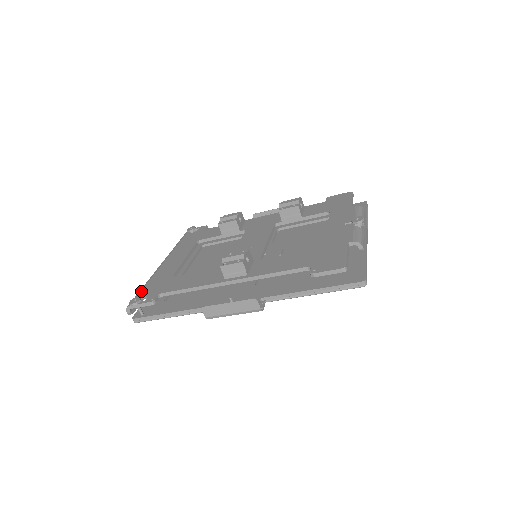
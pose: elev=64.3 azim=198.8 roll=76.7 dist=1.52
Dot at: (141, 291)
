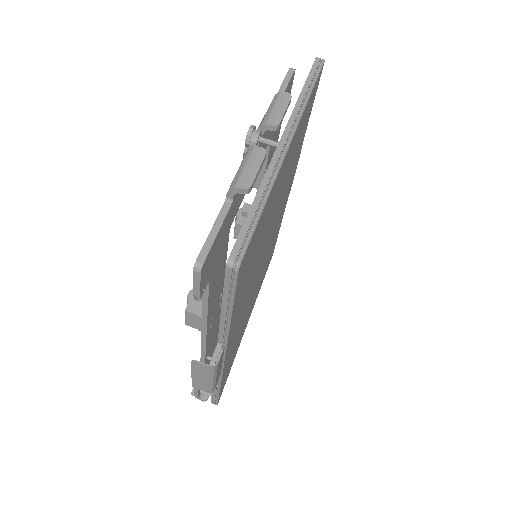
Dot at: occluded
